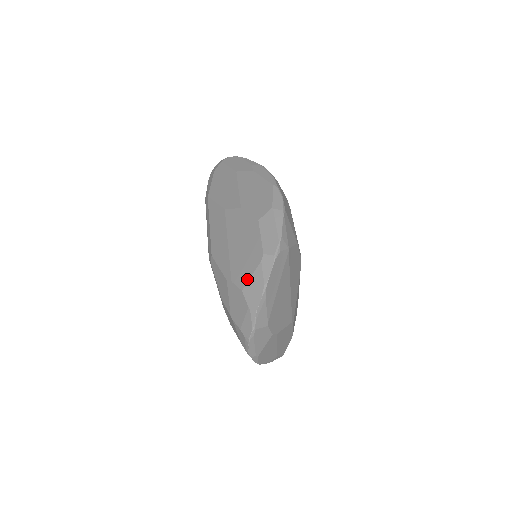
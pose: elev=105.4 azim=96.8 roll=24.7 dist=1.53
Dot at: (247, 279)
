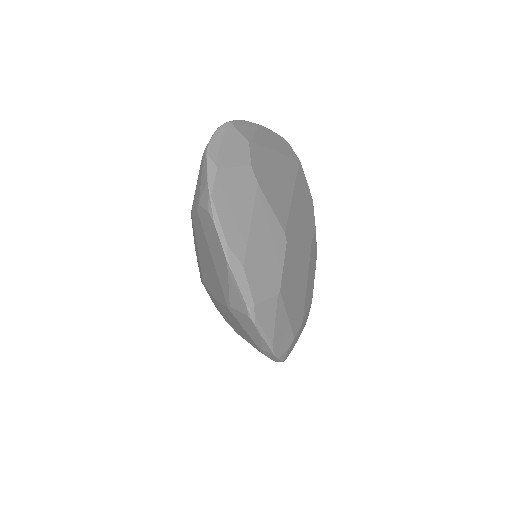
Dot at: occluded
